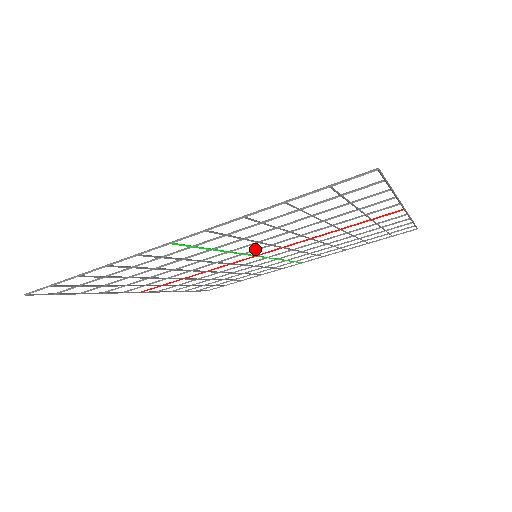
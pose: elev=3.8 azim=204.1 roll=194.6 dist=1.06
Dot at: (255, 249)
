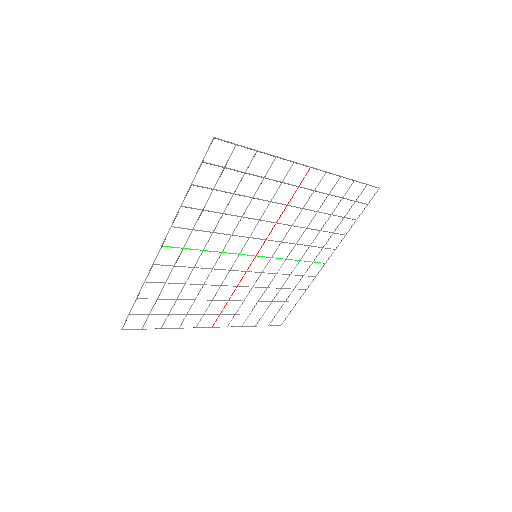
Dot at: occluded
